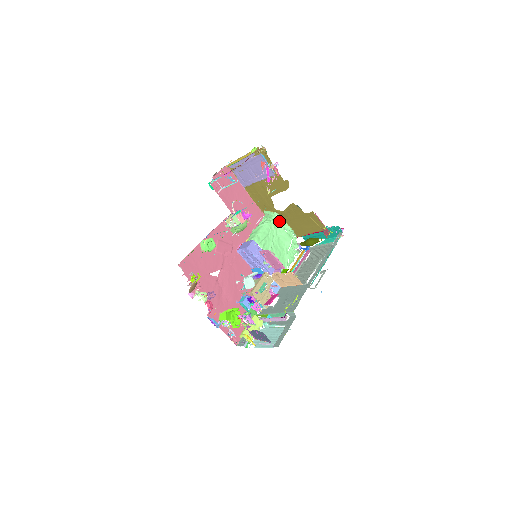
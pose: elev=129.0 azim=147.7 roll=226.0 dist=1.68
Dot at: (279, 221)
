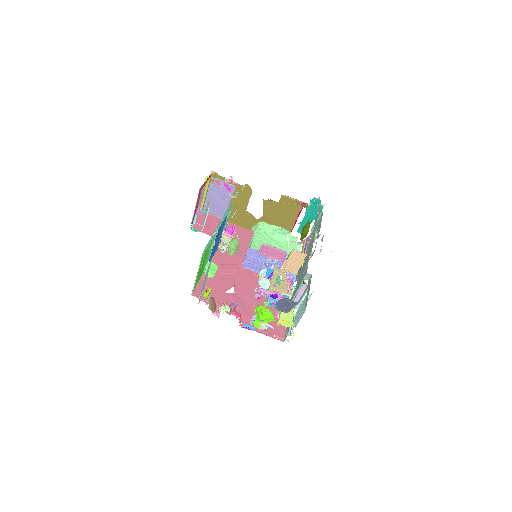
Dot at: (266, 226)
